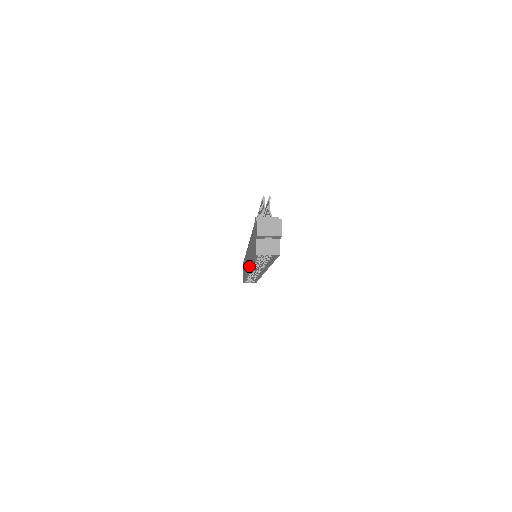
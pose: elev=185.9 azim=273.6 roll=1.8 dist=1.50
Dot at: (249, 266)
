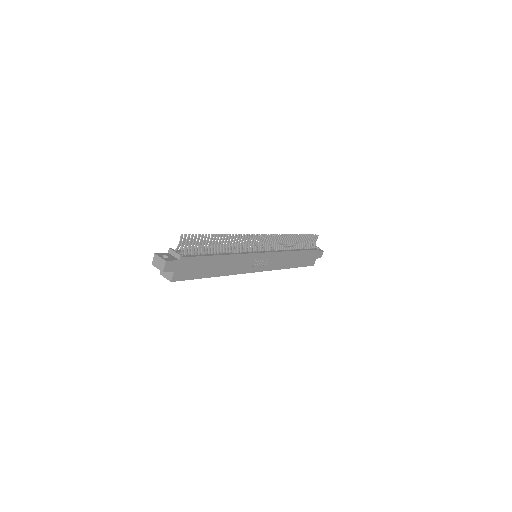
Dot at: occluded
